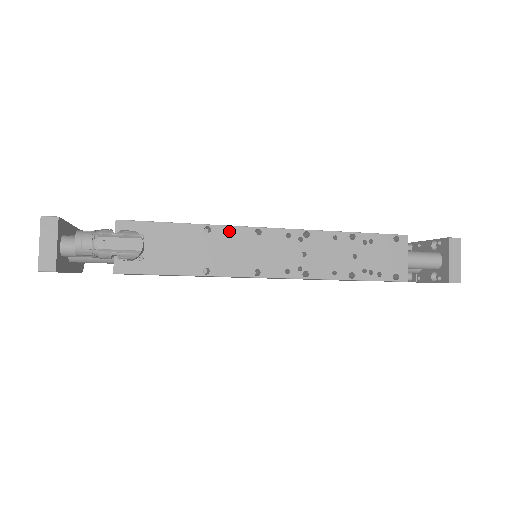
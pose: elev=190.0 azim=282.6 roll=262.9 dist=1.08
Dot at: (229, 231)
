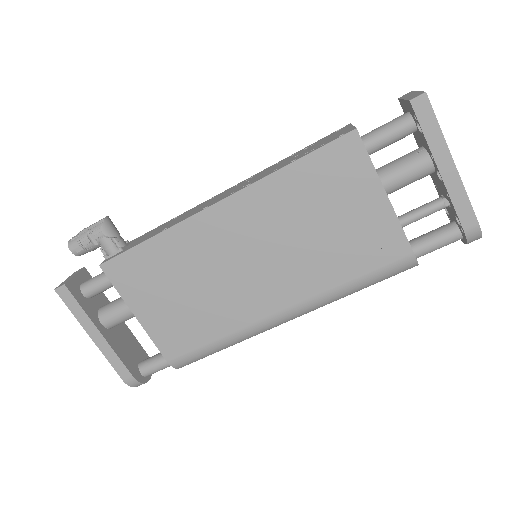
Dot at: (190, 210)
